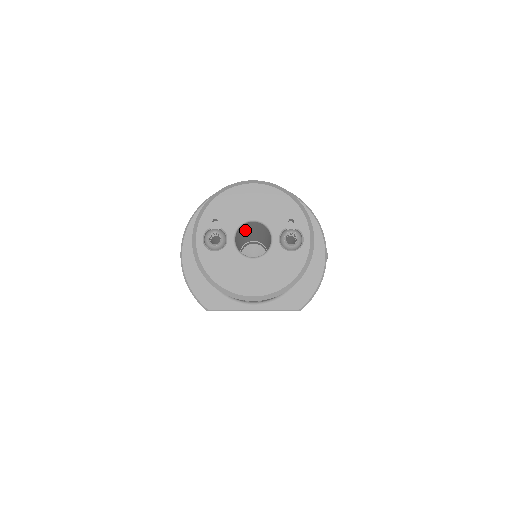
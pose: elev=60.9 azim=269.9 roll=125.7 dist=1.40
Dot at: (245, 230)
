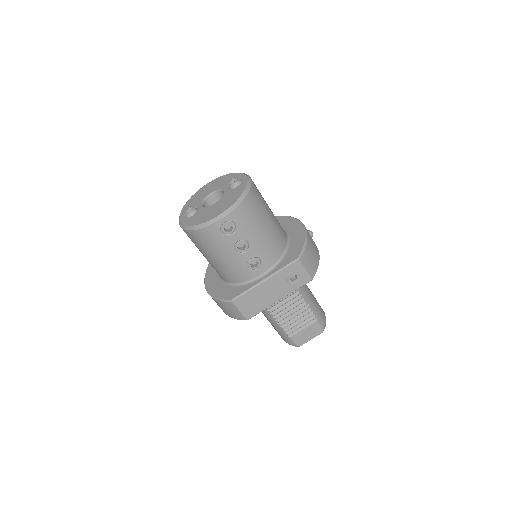
Dot at: occluded
